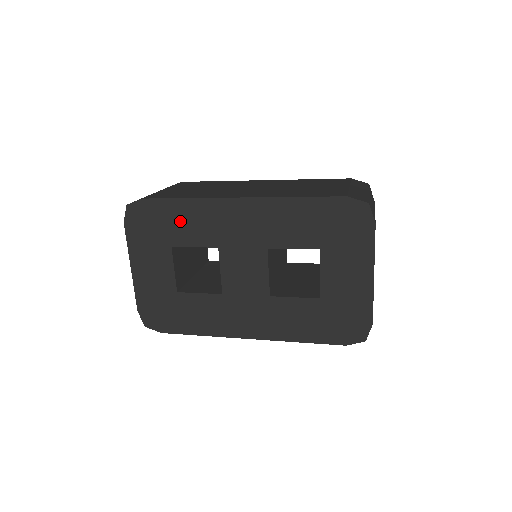
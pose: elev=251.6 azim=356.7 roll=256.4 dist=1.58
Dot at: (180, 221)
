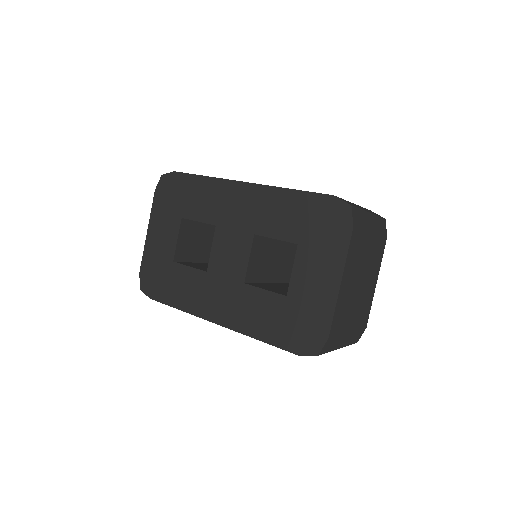
Dot at: (195, 196)
